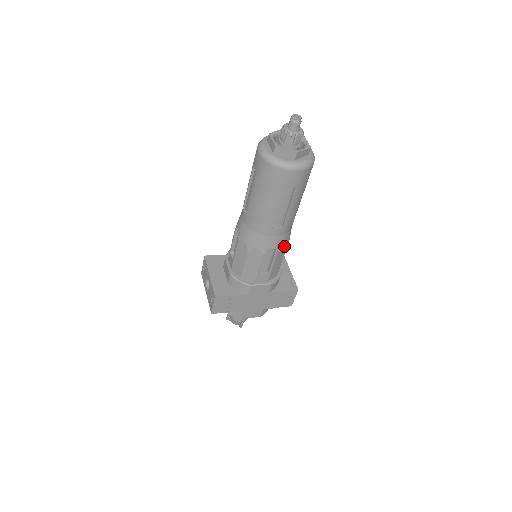
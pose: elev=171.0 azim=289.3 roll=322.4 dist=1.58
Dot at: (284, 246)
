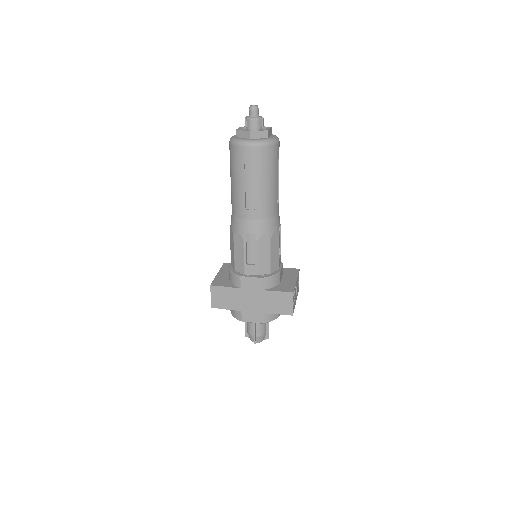
Dot at: (265, 234)
